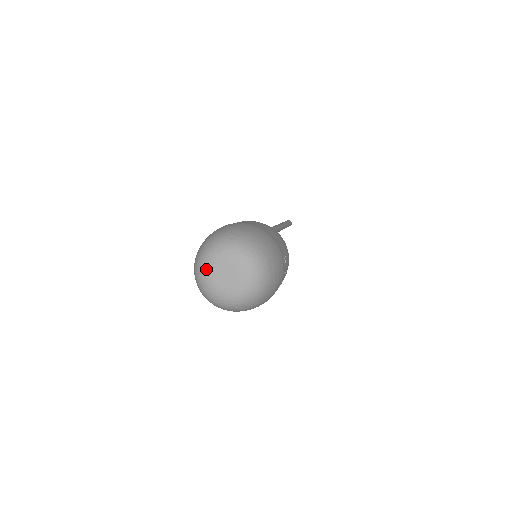
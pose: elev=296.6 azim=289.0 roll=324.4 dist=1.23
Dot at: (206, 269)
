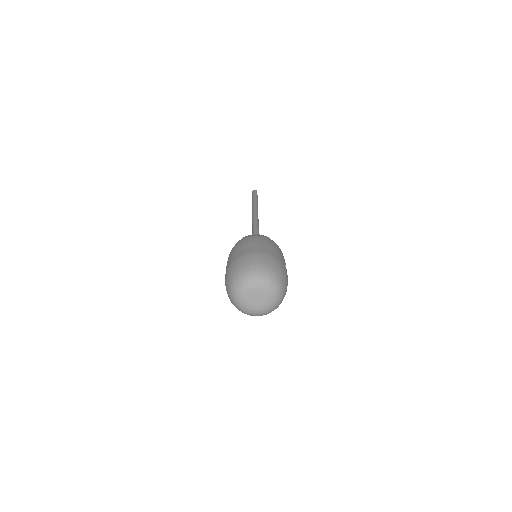
Dot at: (241, 299)
